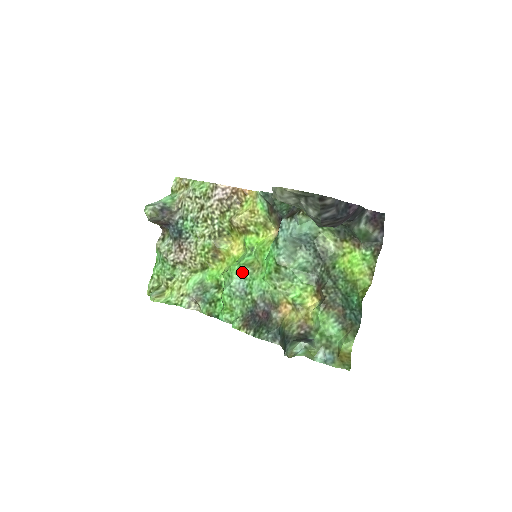
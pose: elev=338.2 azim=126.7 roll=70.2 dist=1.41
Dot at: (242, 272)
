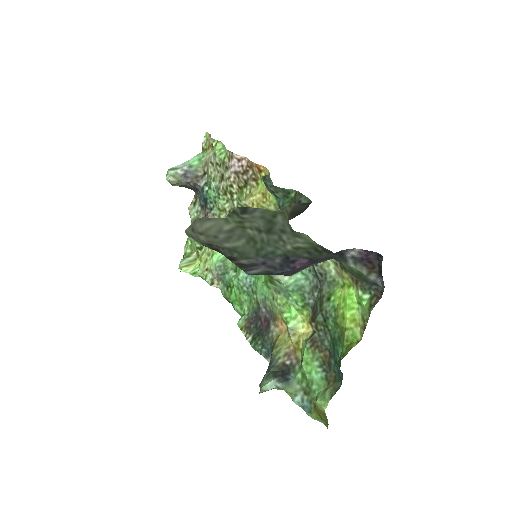
Dot at: occluded
